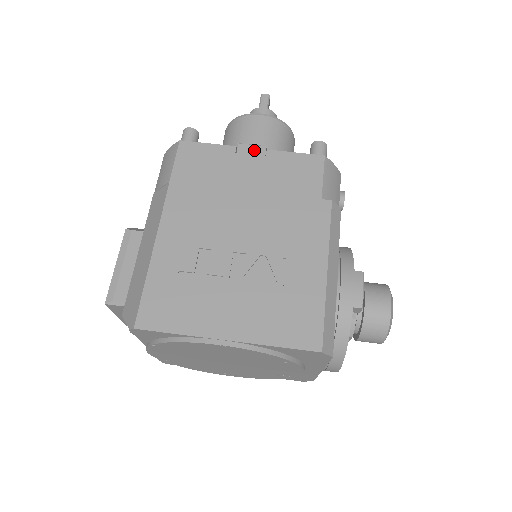
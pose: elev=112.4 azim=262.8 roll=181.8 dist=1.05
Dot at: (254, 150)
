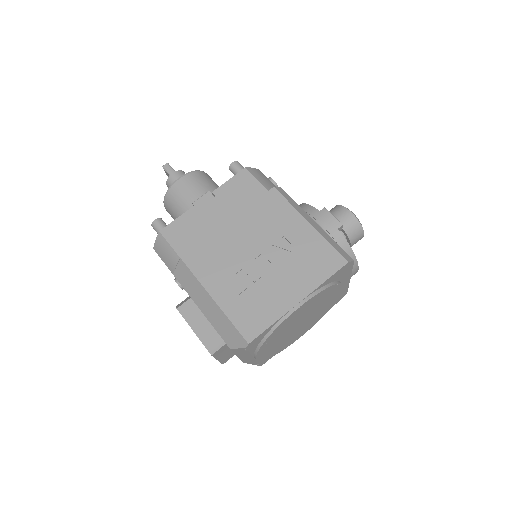
Dot at: (205, 199)
